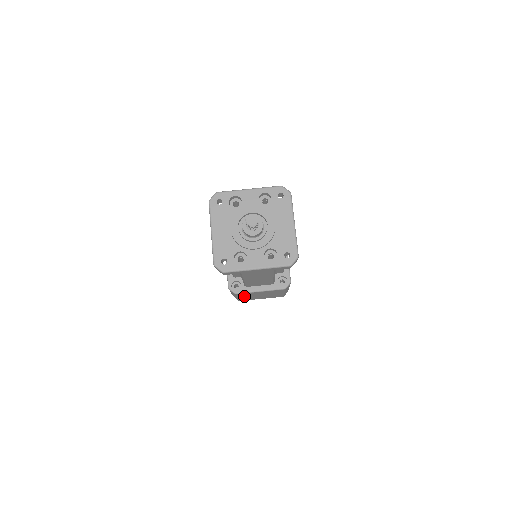
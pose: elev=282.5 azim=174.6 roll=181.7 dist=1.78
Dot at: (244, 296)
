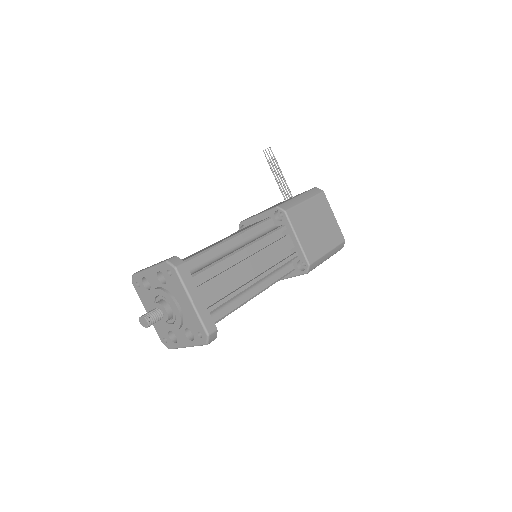
Dot at: occluded
